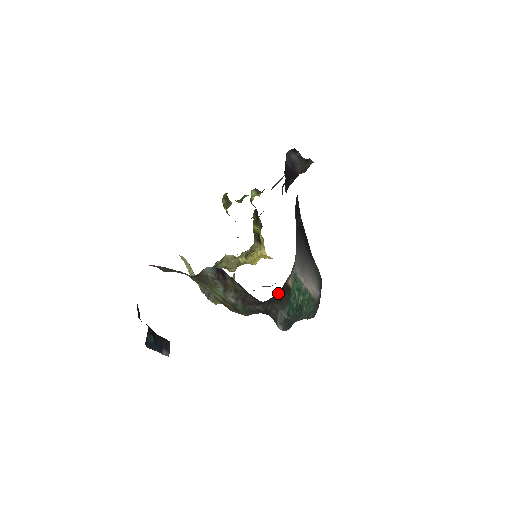
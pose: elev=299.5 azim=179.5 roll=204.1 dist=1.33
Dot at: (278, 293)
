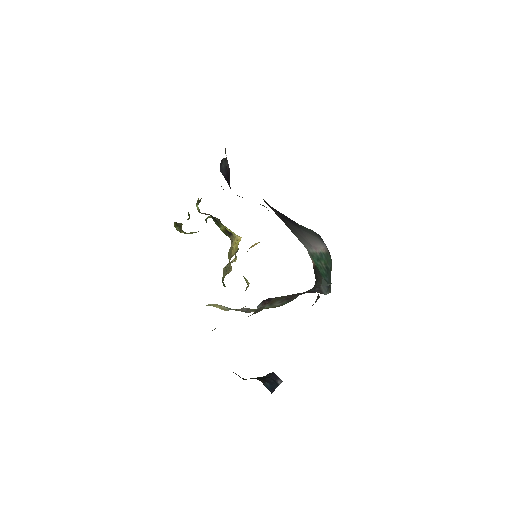
Dot at: occluded
